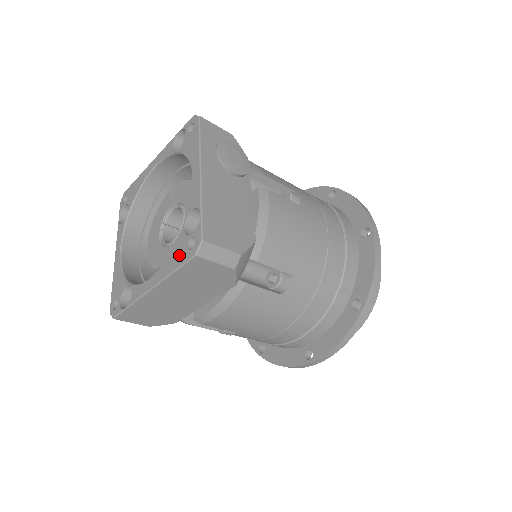
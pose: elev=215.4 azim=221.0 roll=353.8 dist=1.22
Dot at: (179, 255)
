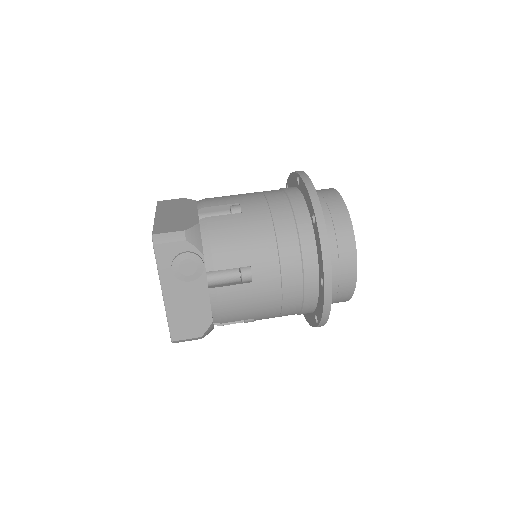
Dot at: occluded
